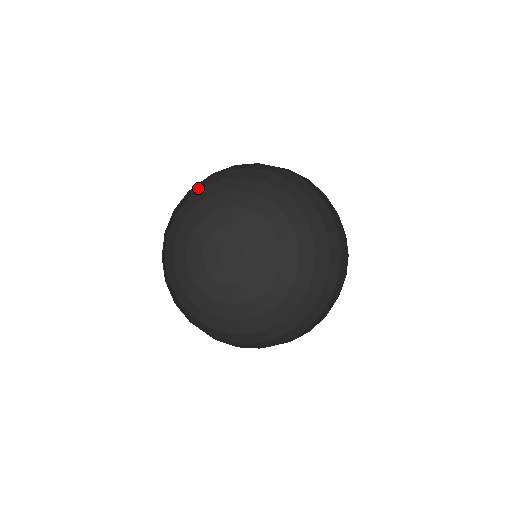
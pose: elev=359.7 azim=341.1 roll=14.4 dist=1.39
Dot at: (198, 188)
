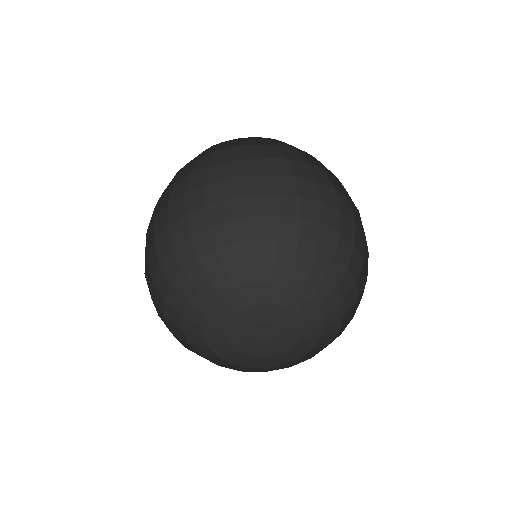
Dot at: (205, 245)
